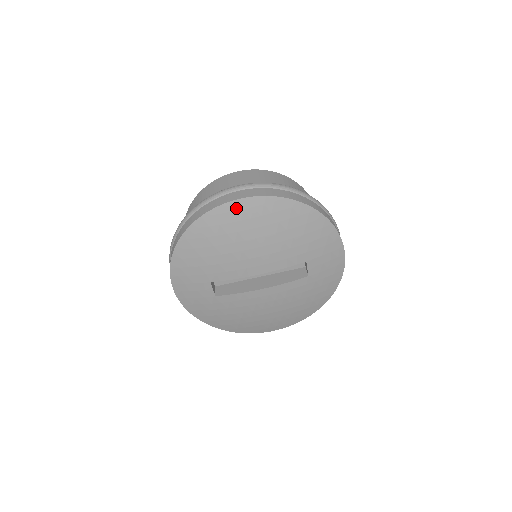
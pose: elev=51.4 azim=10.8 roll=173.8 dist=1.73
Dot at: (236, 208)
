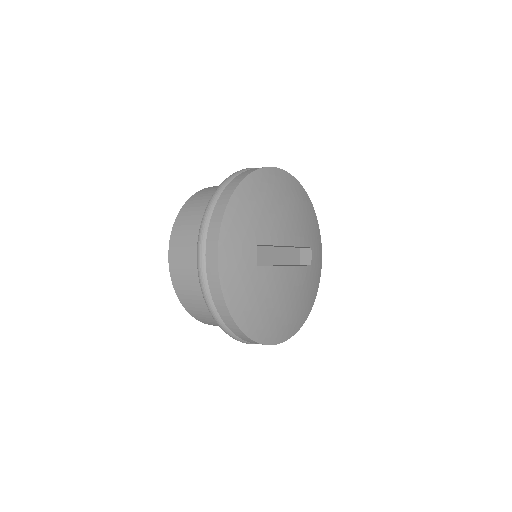
Dot at: (277, 174)
